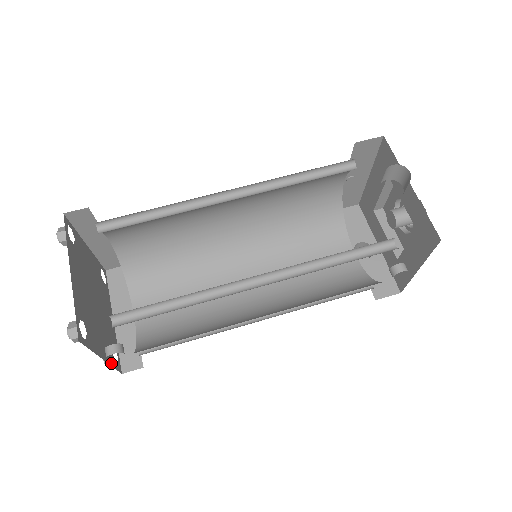
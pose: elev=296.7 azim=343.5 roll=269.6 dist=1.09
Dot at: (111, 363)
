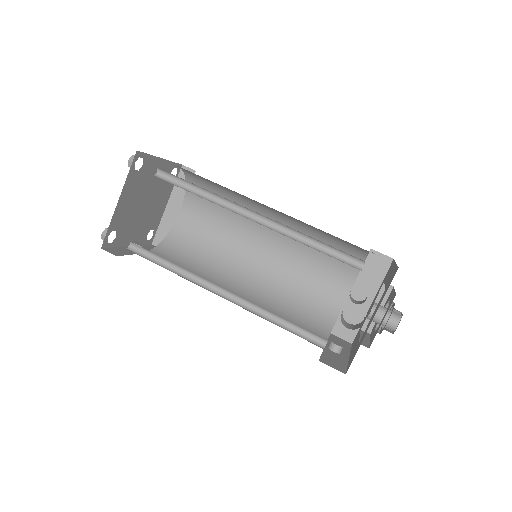
Dot at: occluded
